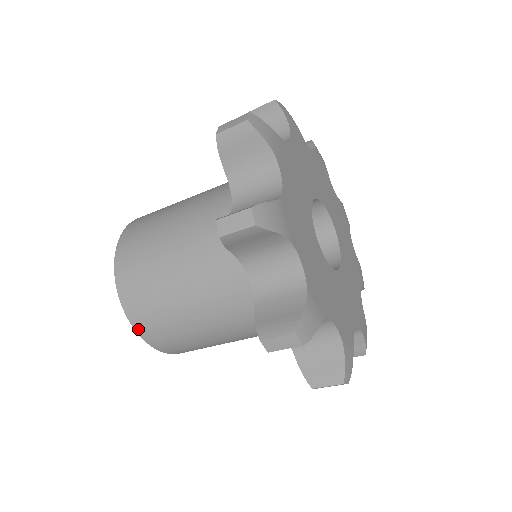
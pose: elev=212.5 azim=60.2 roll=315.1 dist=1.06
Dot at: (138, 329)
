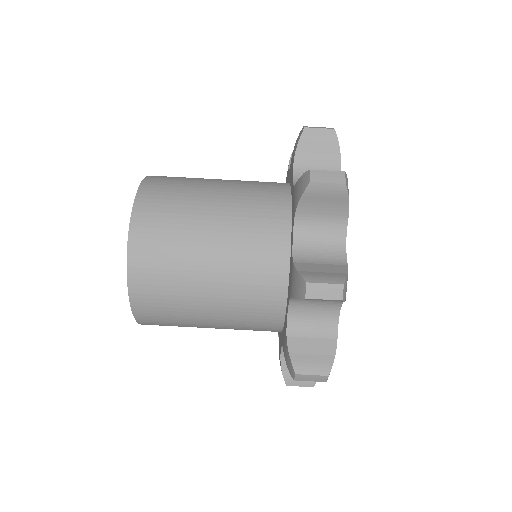
Dot at: (151, 176)
